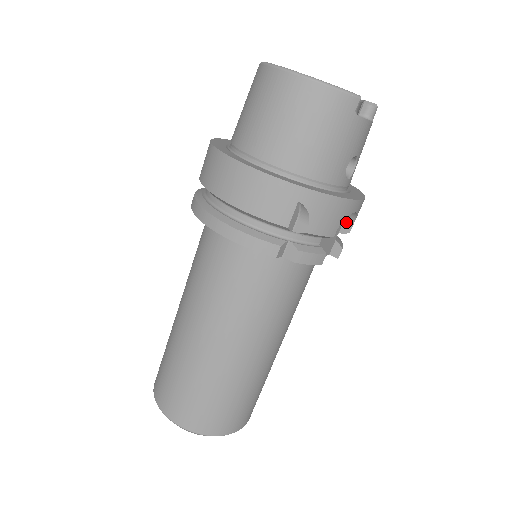
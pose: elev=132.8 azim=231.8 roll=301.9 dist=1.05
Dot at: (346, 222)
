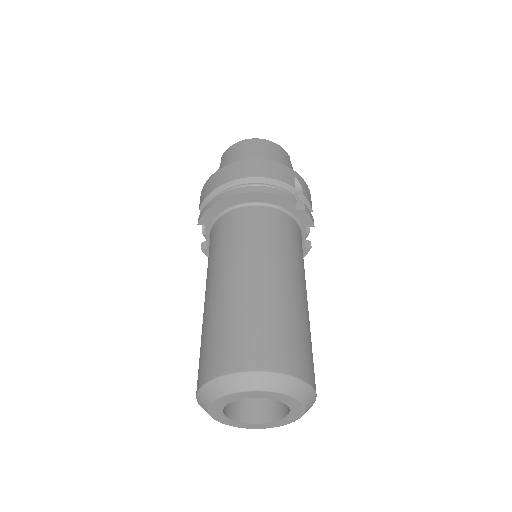
Dot at: occluded
